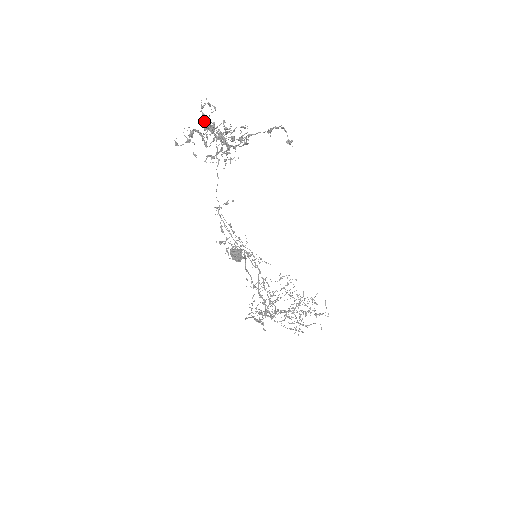
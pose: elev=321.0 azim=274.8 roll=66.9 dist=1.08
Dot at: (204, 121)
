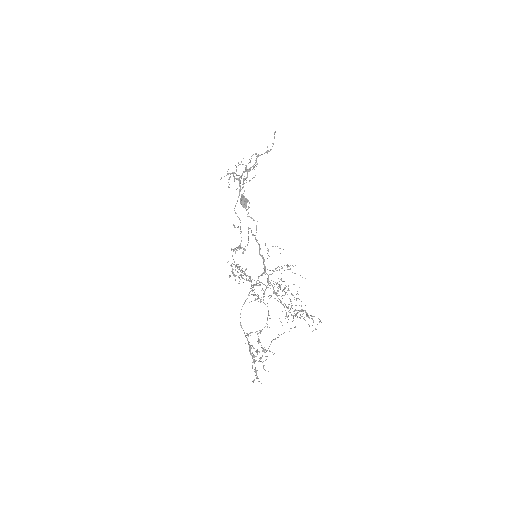
Dot at: (233, 224)
